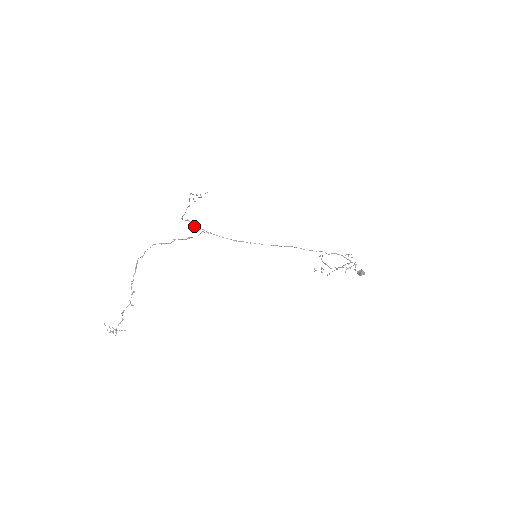
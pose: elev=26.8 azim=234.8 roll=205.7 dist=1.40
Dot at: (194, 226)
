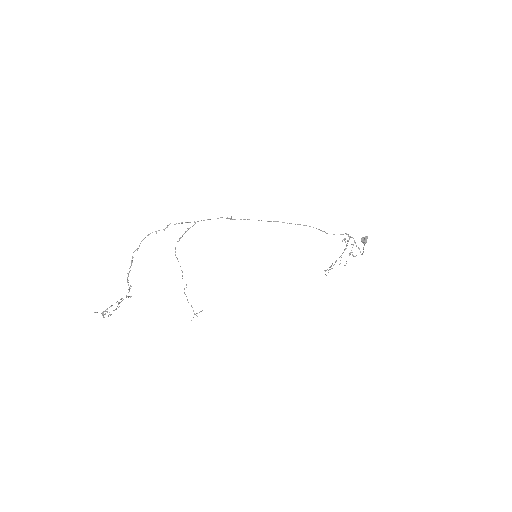
Dot at: (186, 231)
